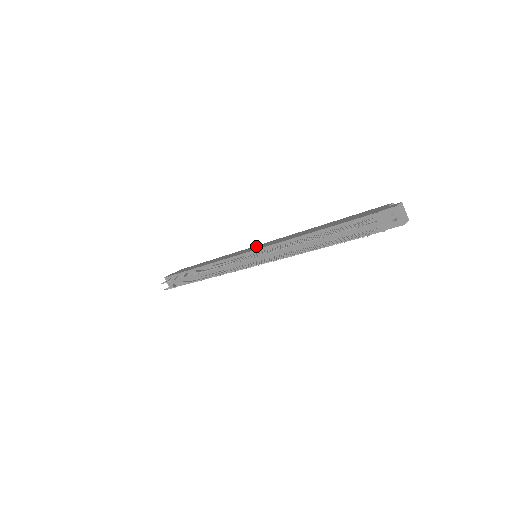
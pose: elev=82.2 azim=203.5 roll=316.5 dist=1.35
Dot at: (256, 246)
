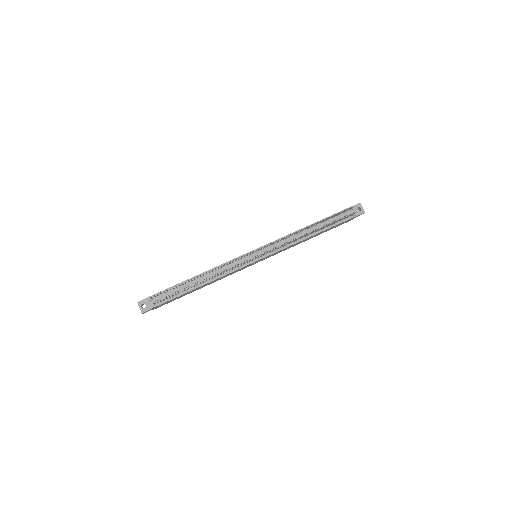
Dot at: occluded
